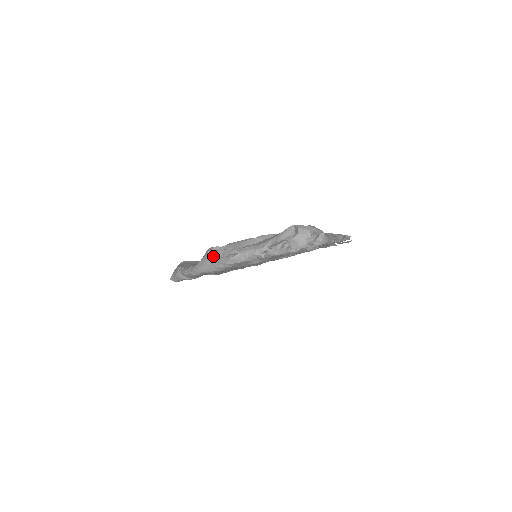
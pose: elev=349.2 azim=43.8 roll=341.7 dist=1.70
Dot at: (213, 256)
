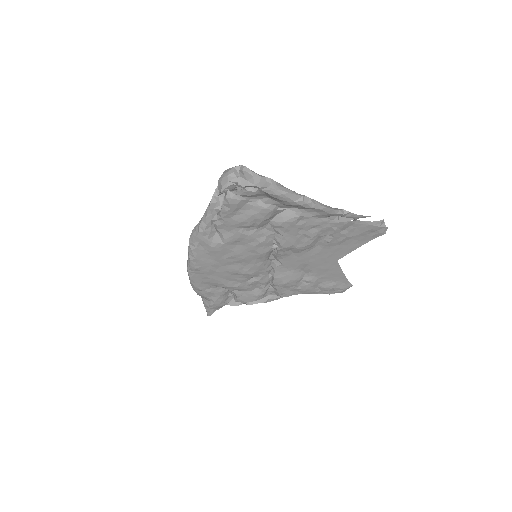
Dot at: occluded
